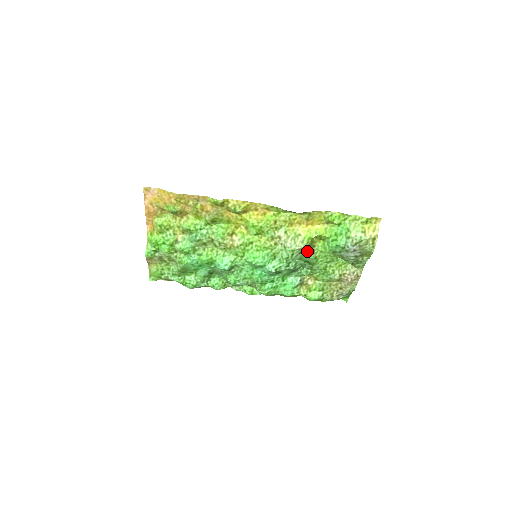
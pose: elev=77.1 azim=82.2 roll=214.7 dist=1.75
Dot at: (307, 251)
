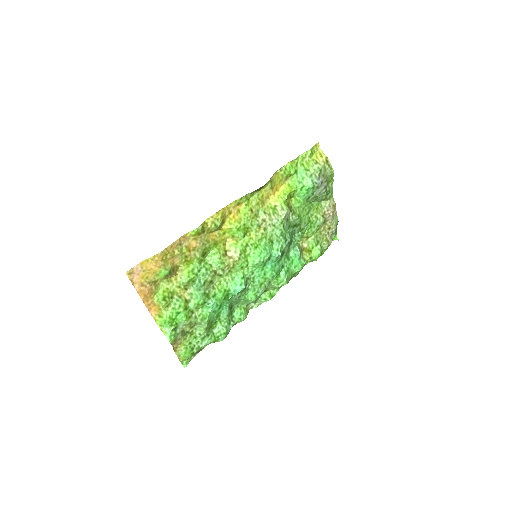
Dot at: (290, 215)
